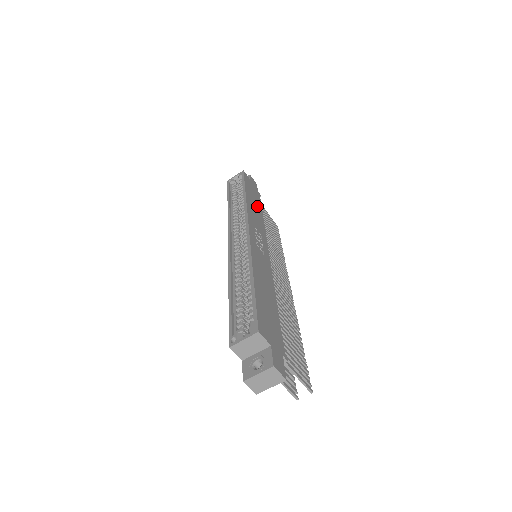
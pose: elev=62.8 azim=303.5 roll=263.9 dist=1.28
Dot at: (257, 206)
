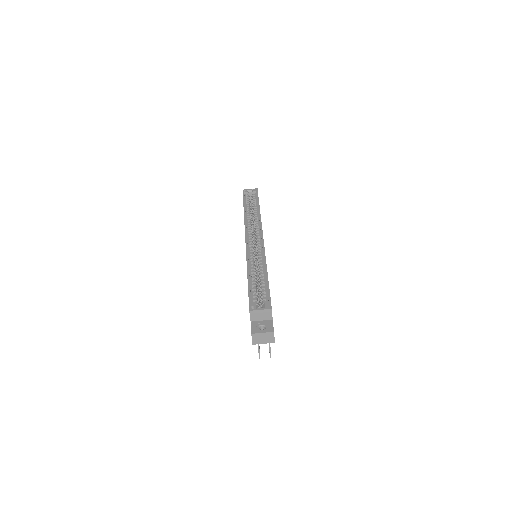
Dot at: occluded
